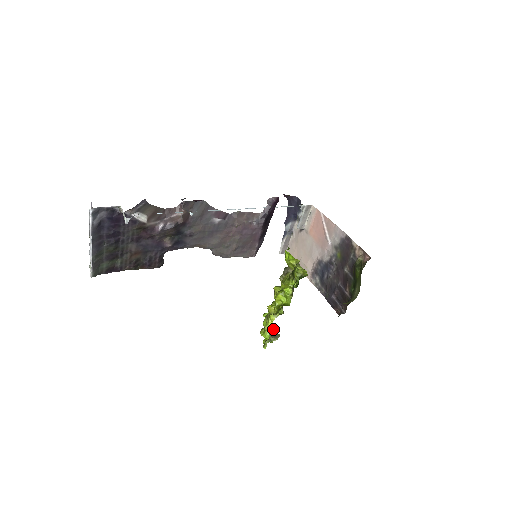
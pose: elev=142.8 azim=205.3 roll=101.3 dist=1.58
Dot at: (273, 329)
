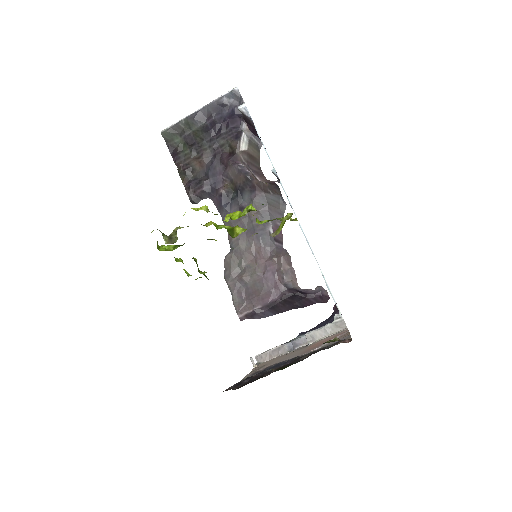
Dot at: occluded
